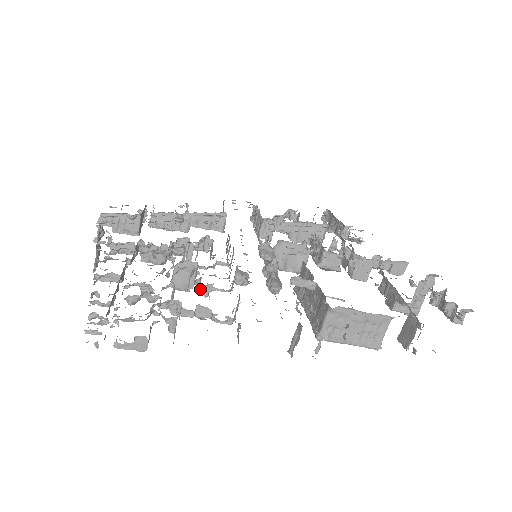
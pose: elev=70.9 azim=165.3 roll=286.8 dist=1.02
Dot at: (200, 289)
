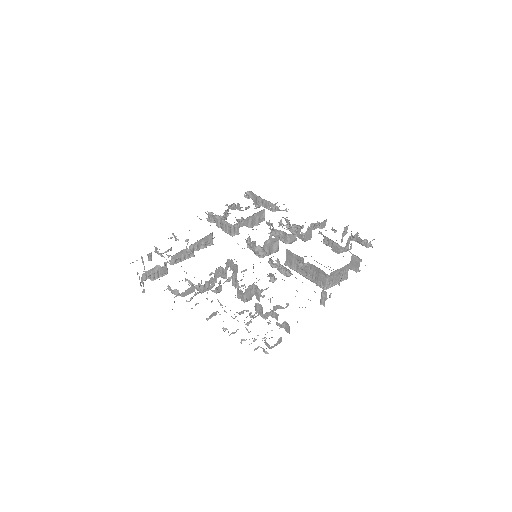
Dot at: occluded
